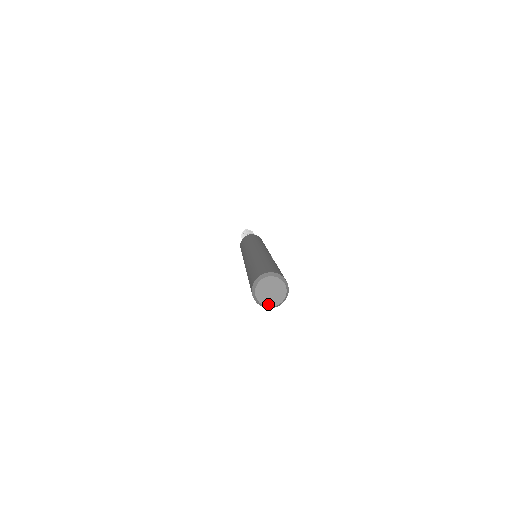
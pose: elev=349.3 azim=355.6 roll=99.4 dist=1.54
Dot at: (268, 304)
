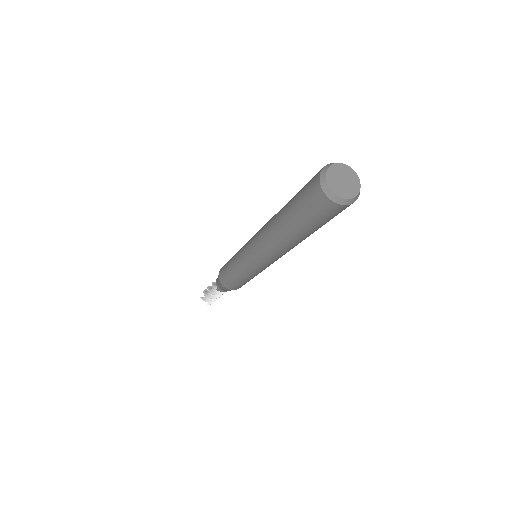
Dot at: (343, 195)
